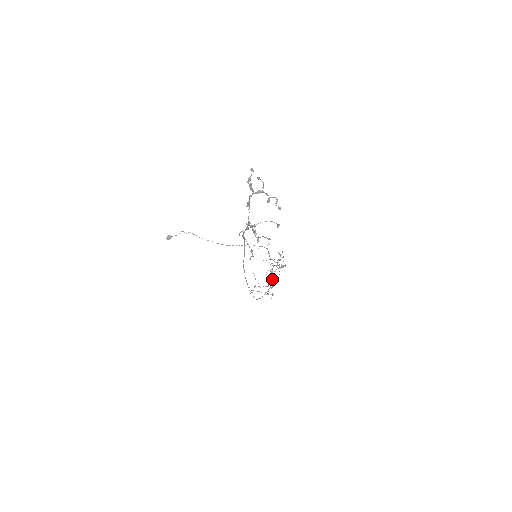
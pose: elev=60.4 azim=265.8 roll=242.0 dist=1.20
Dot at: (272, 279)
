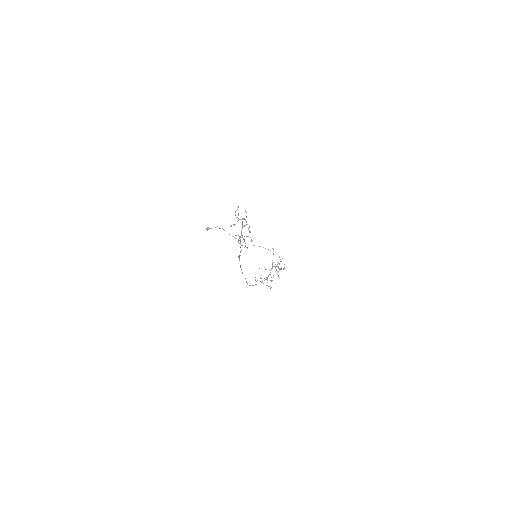
Dot at: (273, 275)
